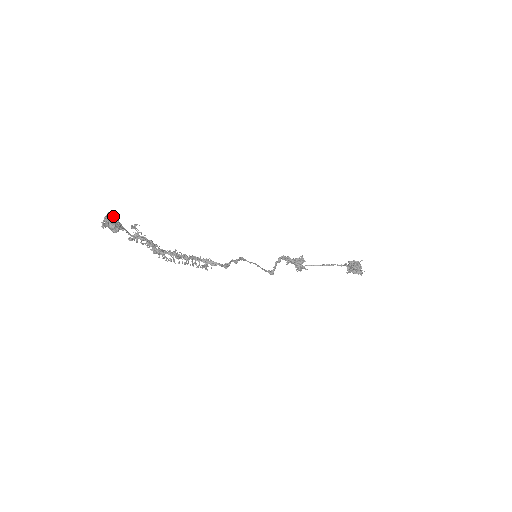
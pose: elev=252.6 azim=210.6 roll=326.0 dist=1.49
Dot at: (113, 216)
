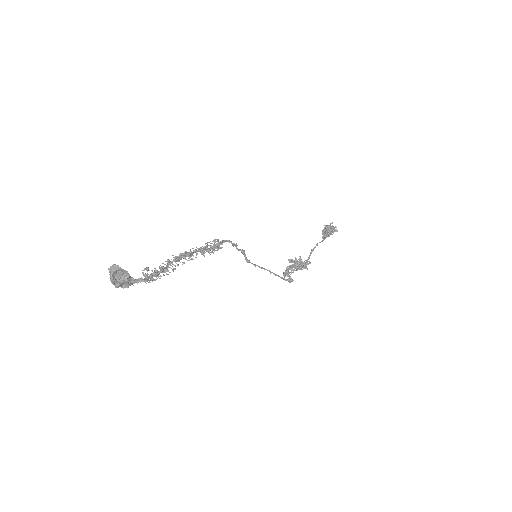
Dot at: (116, 274)
